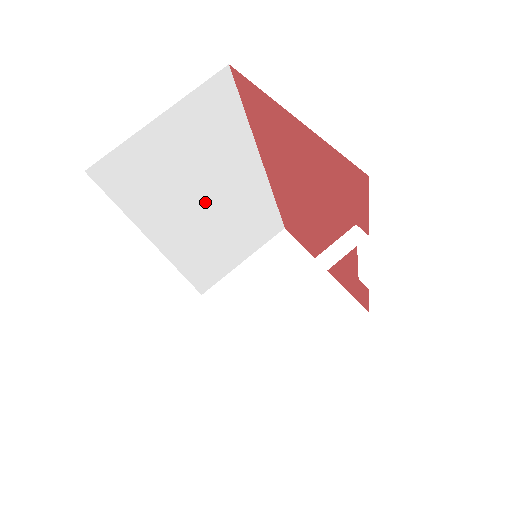
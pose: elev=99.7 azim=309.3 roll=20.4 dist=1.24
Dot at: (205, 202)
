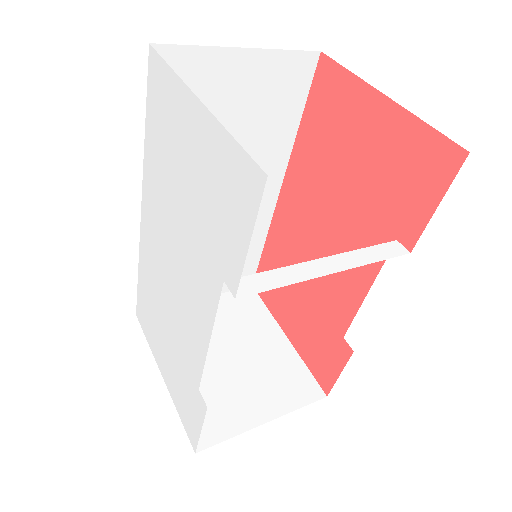
Dot at: occluded
